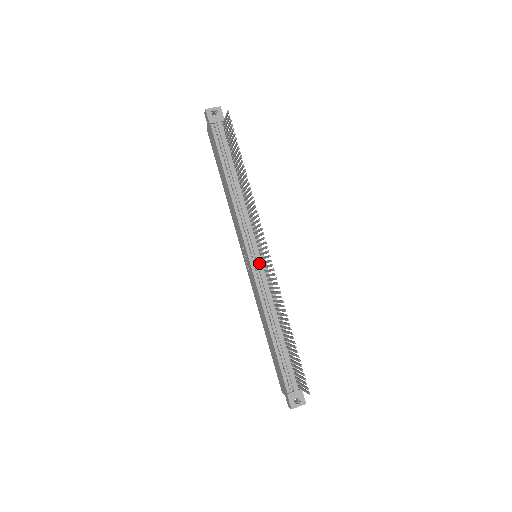
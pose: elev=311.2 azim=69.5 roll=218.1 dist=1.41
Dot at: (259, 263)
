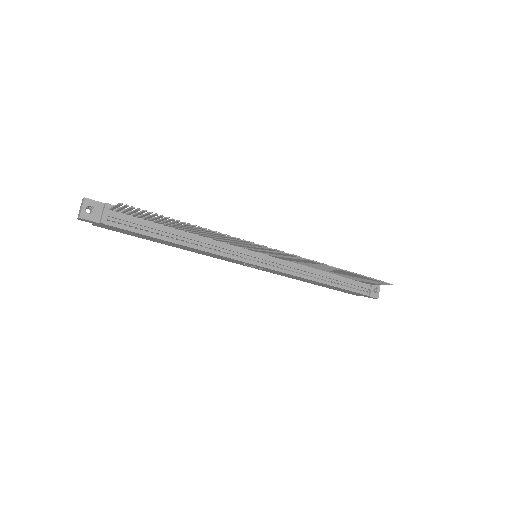
Dot at: (267, 259)
